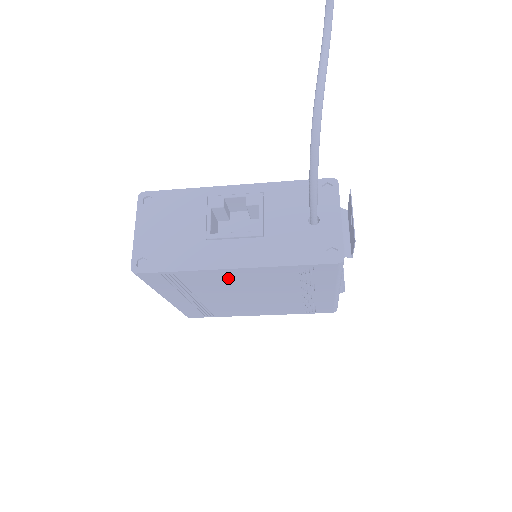
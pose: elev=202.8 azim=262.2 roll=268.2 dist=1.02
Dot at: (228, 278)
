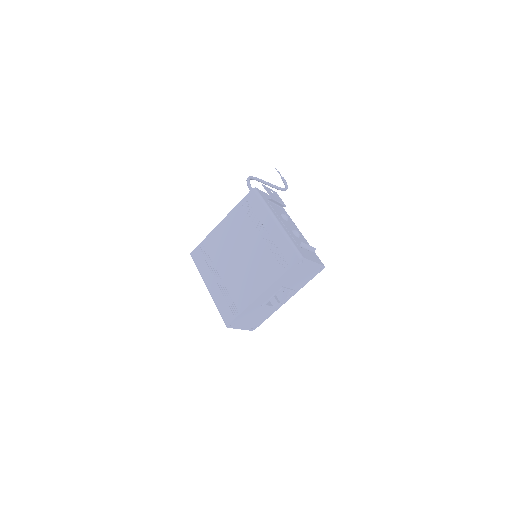
Dot at: (222, 235)
